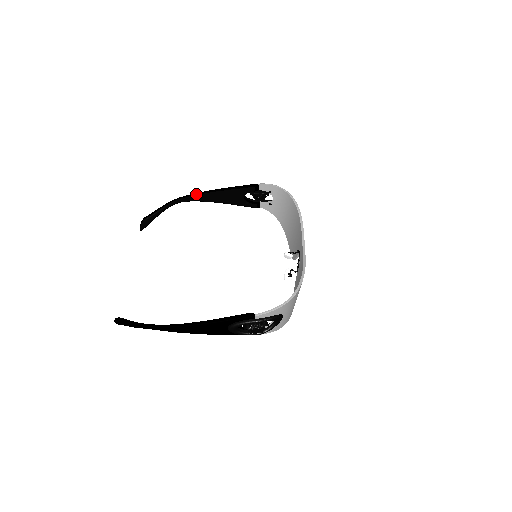
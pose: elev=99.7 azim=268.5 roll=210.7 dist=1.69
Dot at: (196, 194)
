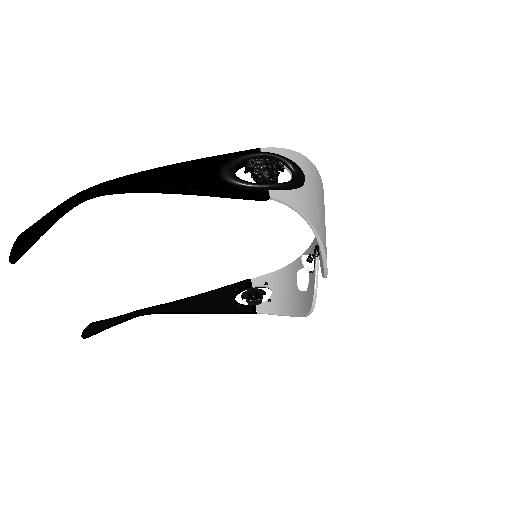
Dot at: occluded
